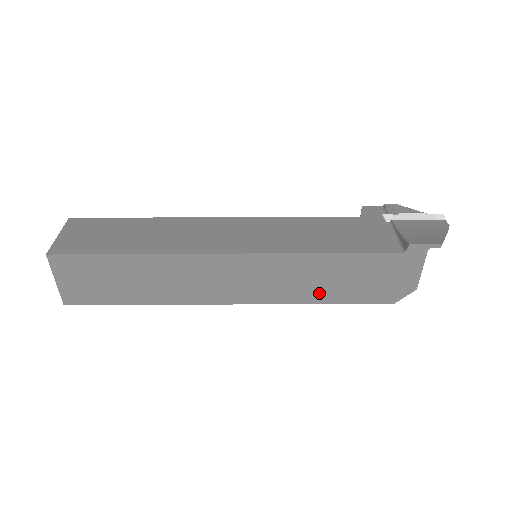
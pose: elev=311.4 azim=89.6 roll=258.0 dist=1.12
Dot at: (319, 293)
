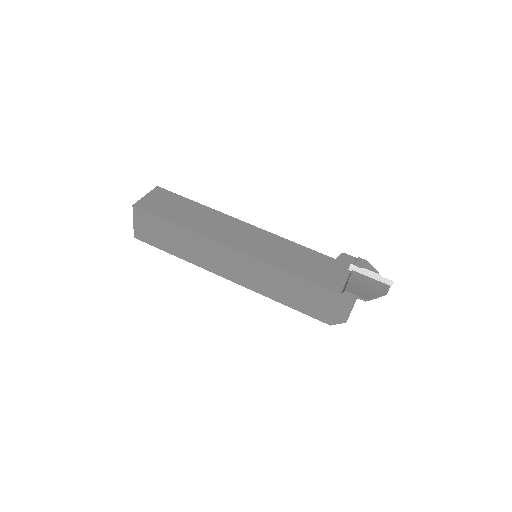
Dot at: (283, 296)
